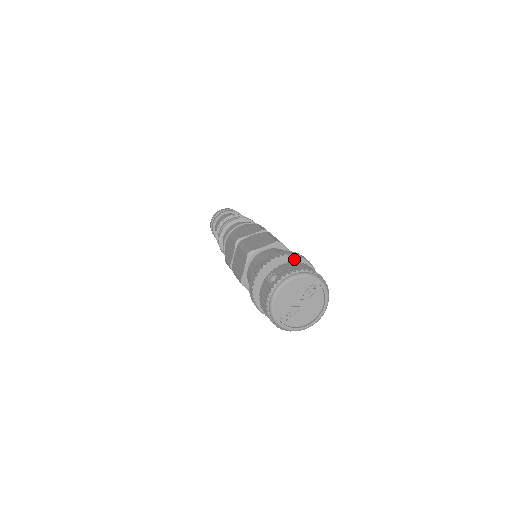
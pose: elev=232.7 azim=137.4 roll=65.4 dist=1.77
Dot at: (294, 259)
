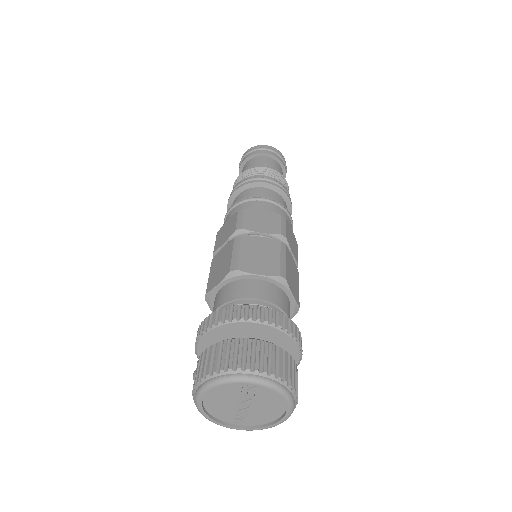
Dot at: (229, 326)
